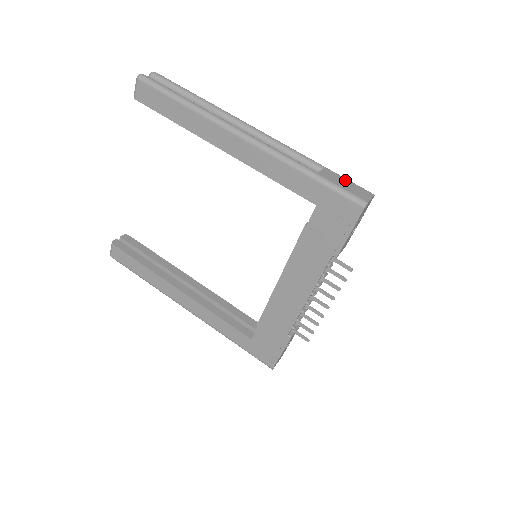
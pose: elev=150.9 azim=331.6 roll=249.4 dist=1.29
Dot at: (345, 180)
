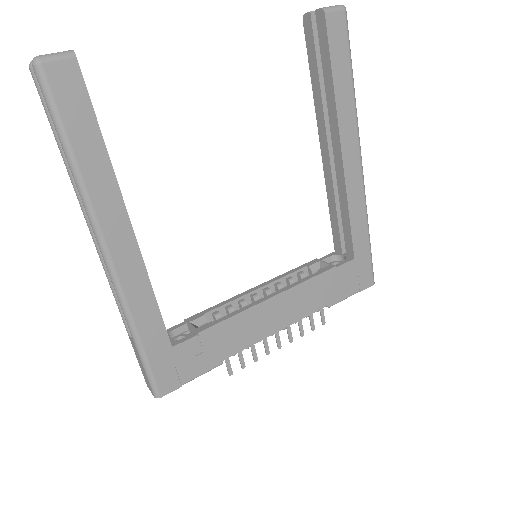
Dot at: occluded
